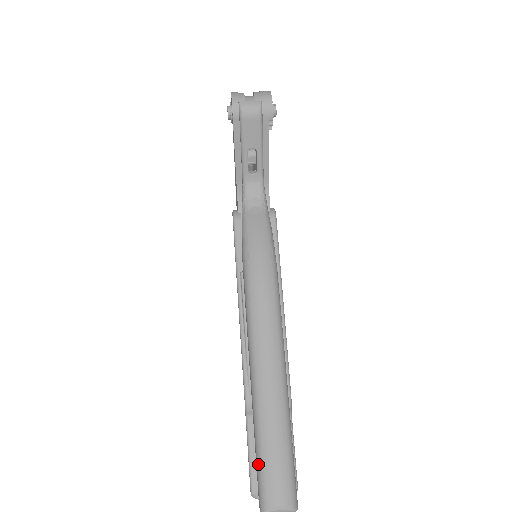
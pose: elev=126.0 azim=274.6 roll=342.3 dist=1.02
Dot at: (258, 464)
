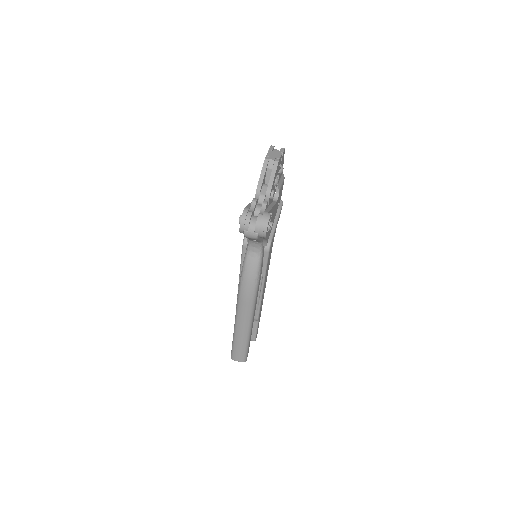
Dot at: (232, 347)
